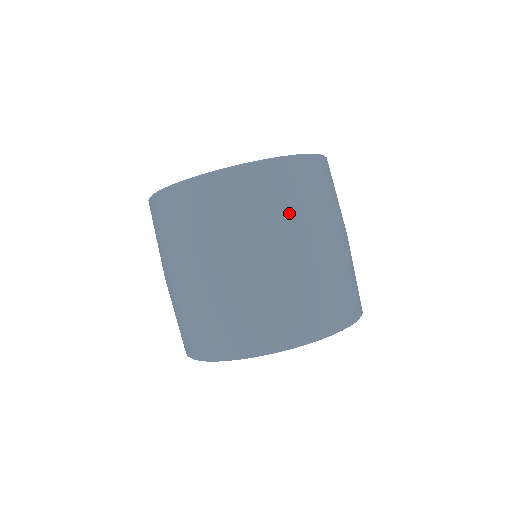
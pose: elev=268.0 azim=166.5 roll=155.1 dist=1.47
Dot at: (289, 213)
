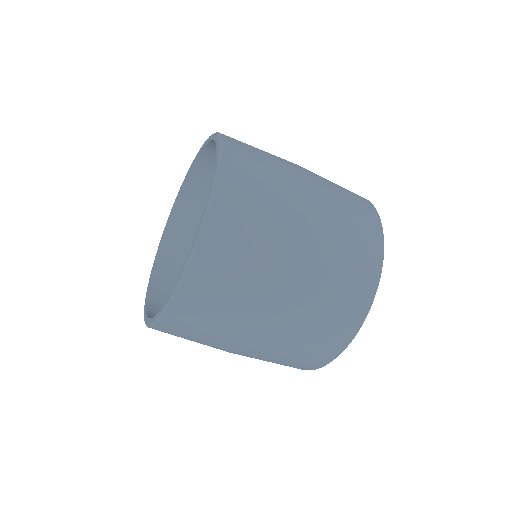
Dot at: (218, 332)
